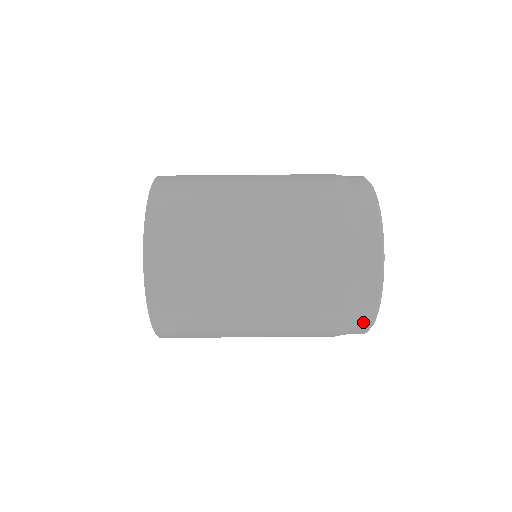
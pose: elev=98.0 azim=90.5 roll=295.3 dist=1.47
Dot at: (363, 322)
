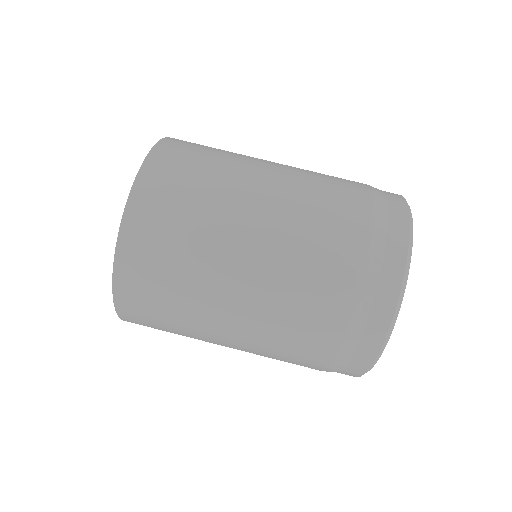
Dot at: (369, 345)
